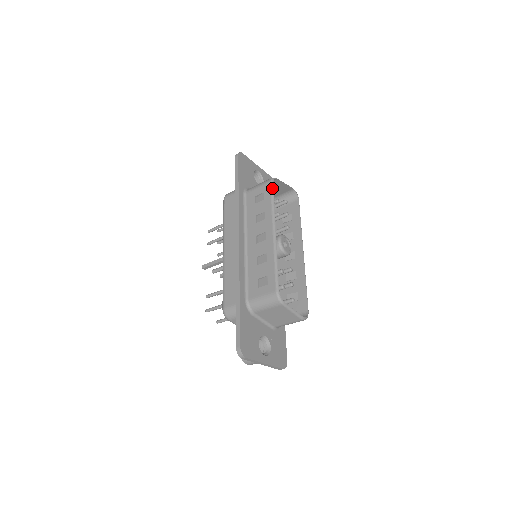
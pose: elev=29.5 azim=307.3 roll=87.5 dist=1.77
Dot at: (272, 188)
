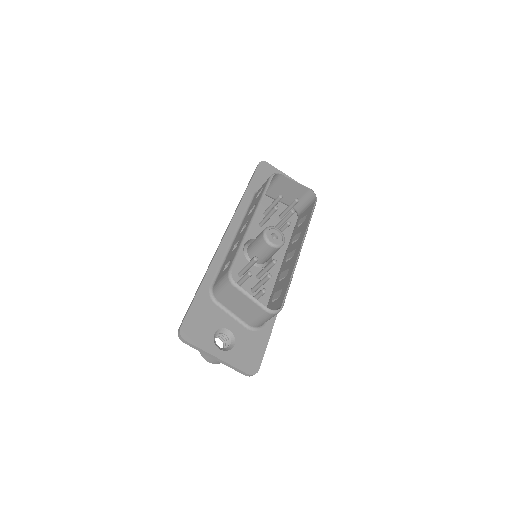
Dot at: (269, 181)
